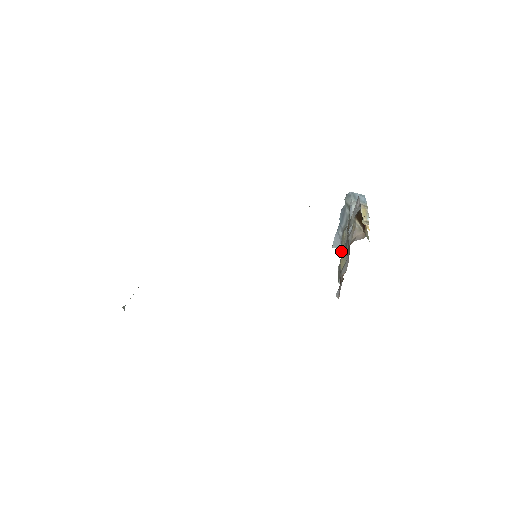
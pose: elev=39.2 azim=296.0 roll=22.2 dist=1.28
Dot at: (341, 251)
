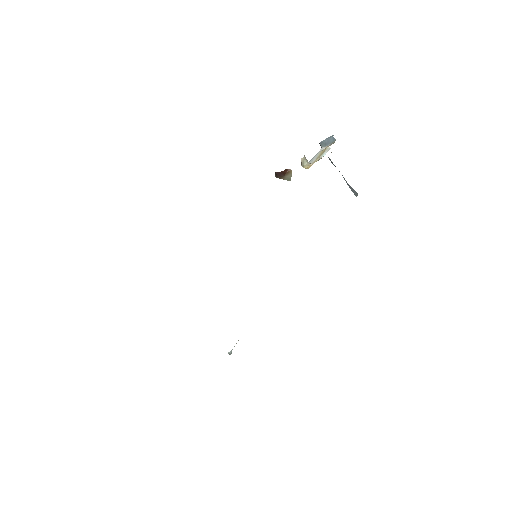
Dot at: occluded
